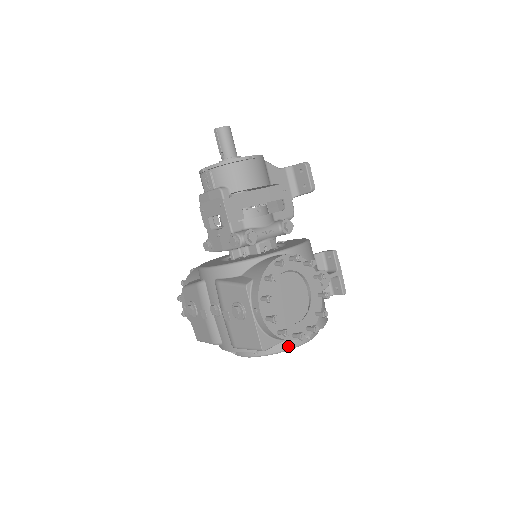
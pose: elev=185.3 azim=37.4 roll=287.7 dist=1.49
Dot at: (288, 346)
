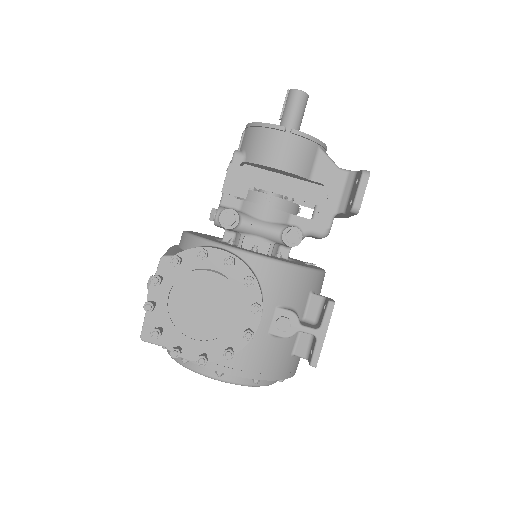
Dot at: (193, 365)
